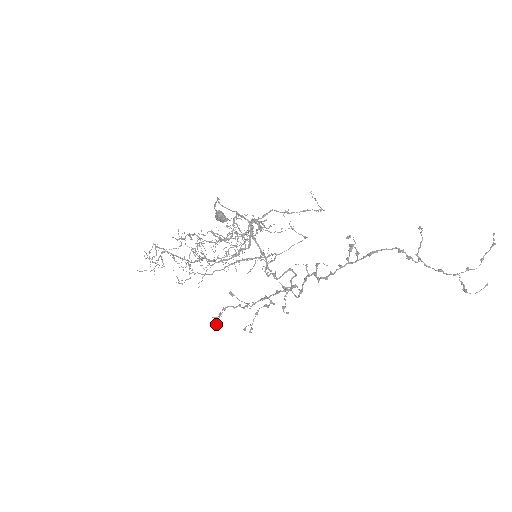
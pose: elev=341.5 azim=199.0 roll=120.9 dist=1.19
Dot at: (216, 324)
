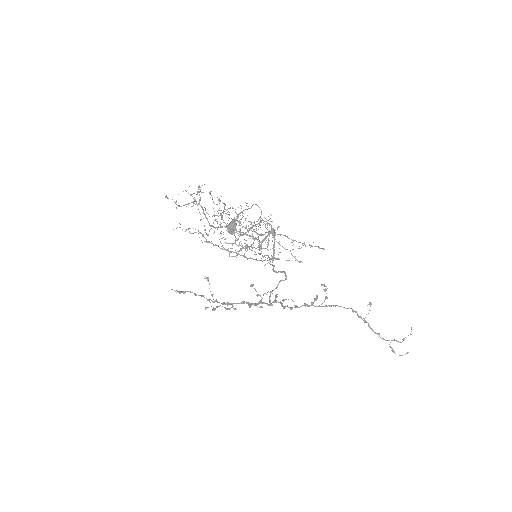
Dot at: (179, 291)
